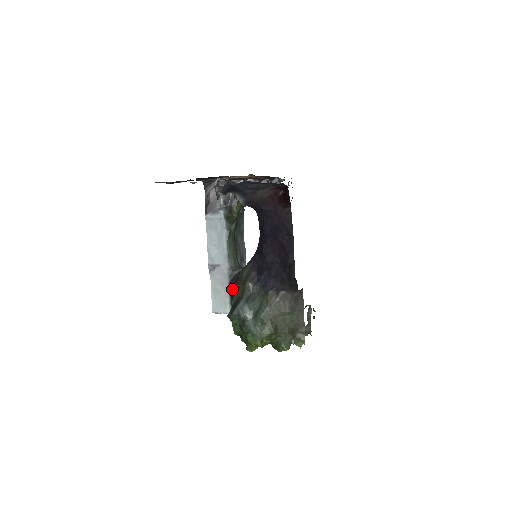
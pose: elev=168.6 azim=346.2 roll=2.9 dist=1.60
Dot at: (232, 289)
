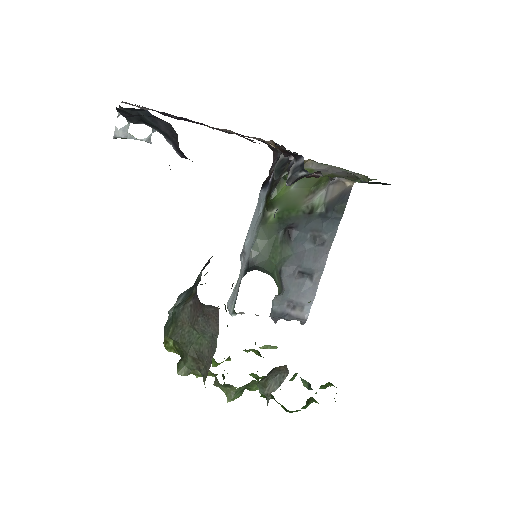
Dot at: (232, 285)
